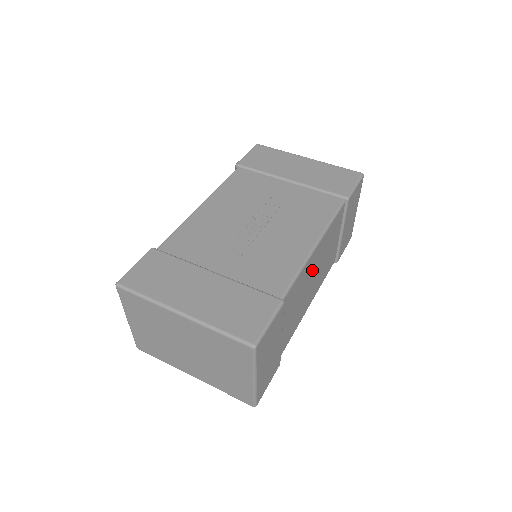
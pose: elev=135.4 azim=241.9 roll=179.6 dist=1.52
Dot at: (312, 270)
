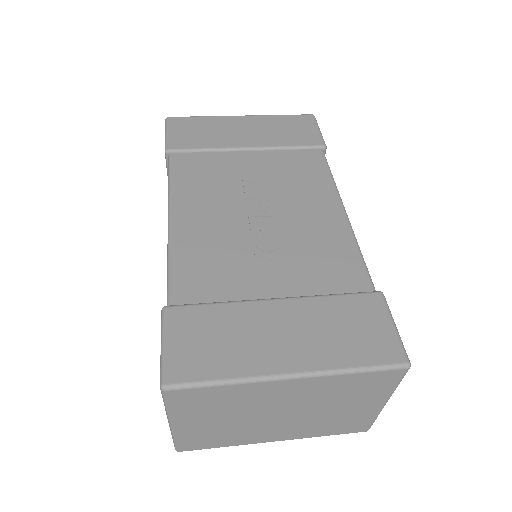
Dot at: occluded
